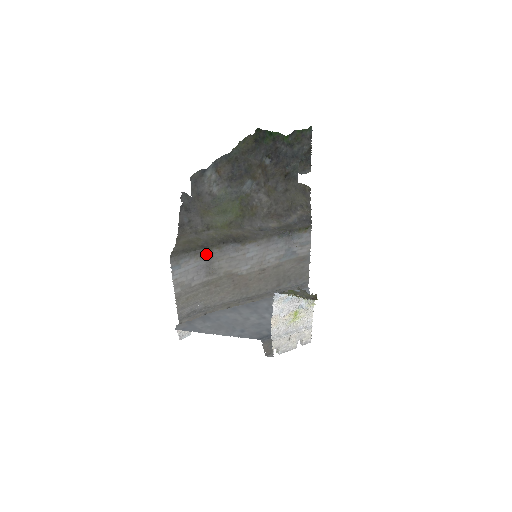
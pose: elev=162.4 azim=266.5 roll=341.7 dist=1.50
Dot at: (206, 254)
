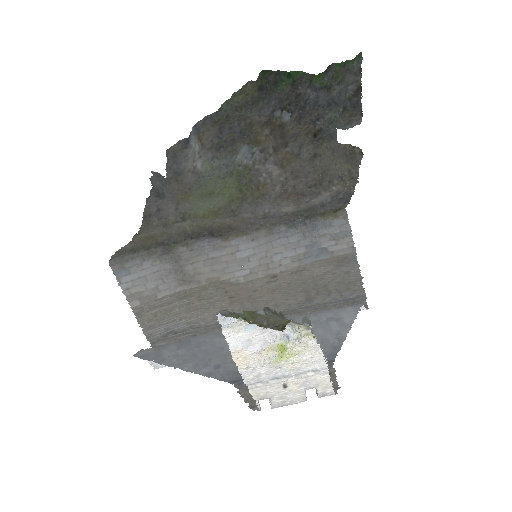
Dot at: (168, 254)
